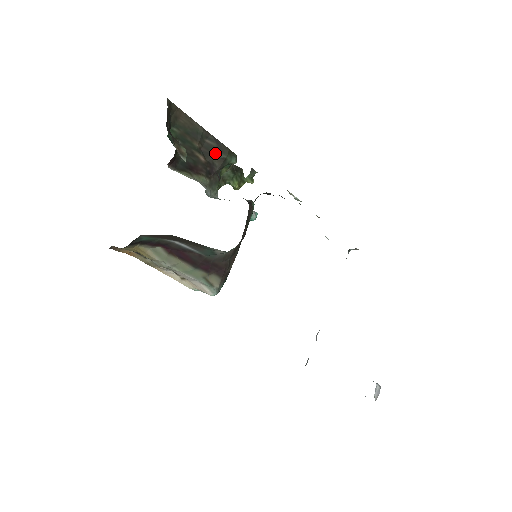
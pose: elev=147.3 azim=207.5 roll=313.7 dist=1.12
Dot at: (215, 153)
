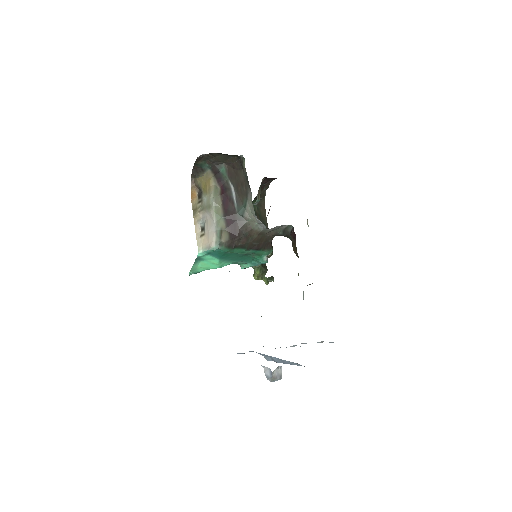
Dot at: occluded
